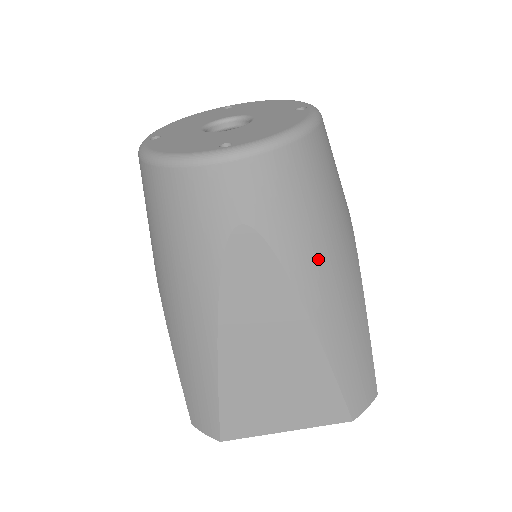
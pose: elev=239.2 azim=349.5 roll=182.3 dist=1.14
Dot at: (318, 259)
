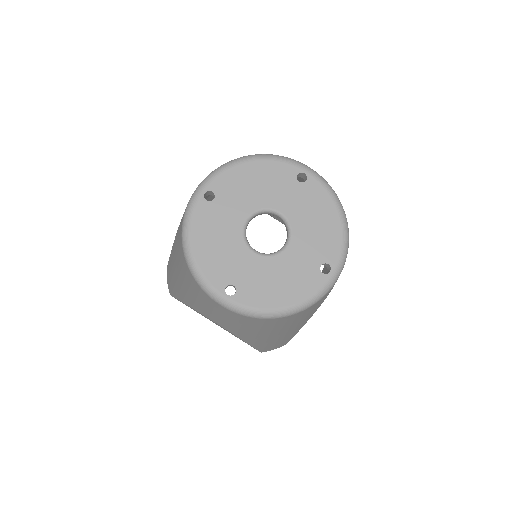
Dot at: occluded
